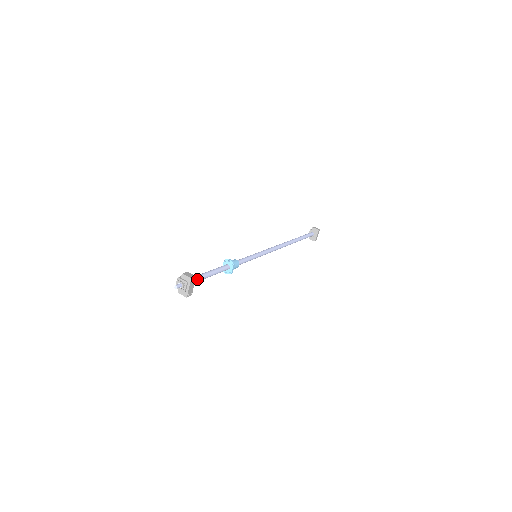
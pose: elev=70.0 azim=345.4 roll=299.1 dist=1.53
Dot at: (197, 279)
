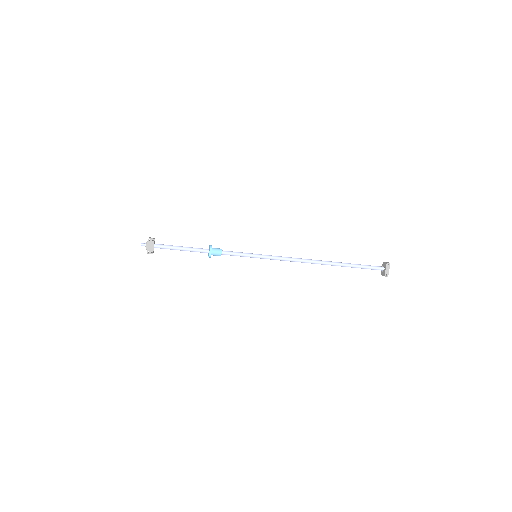
Dot at: (164, 246)
